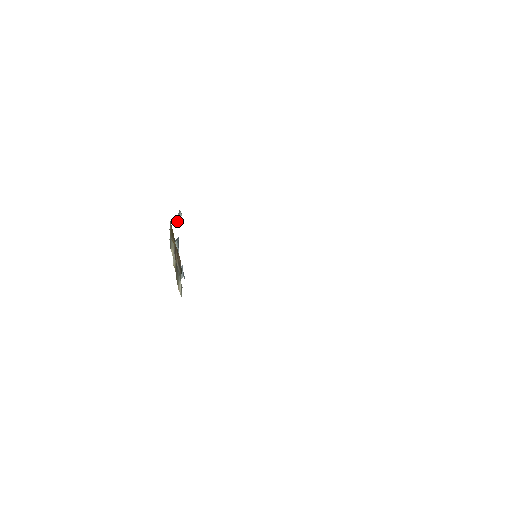
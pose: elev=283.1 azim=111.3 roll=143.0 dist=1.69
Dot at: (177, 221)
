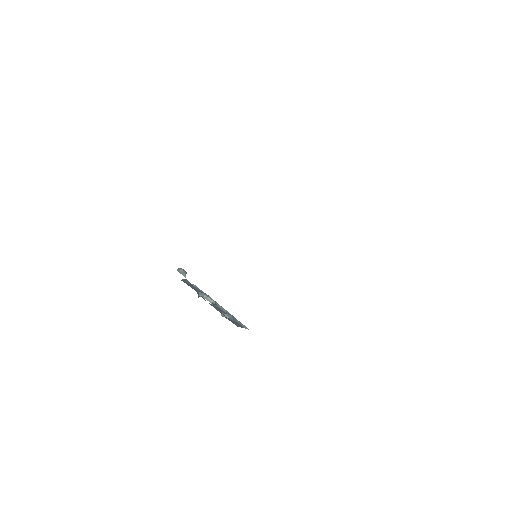
Dot at: (184, 276)
